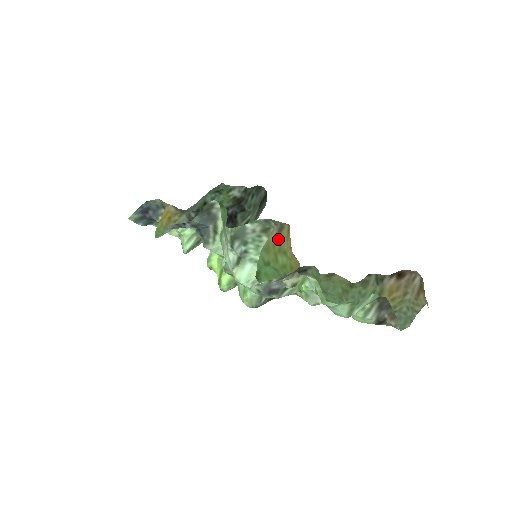
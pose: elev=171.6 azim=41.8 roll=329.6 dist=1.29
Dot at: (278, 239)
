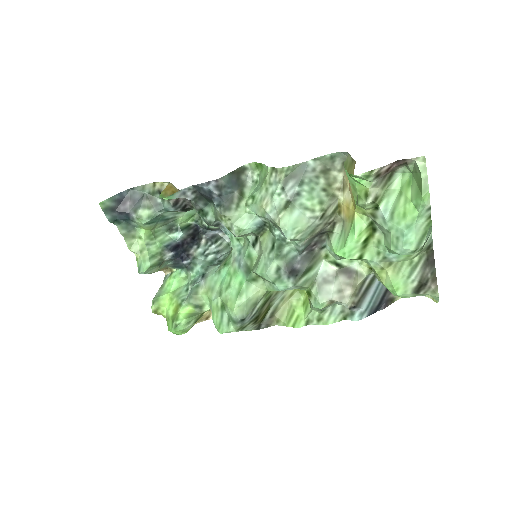
Dot at: (351, 166)
